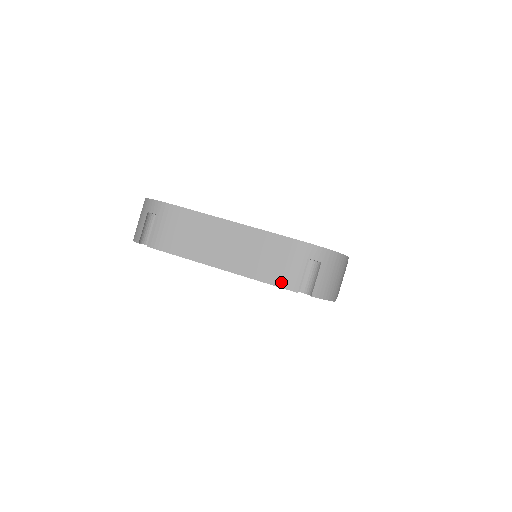
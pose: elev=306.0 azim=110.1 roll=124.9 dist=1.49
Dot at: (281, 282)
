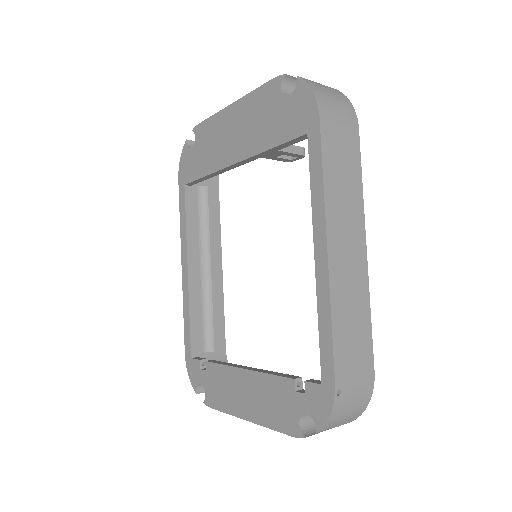
Dot at: occluded
